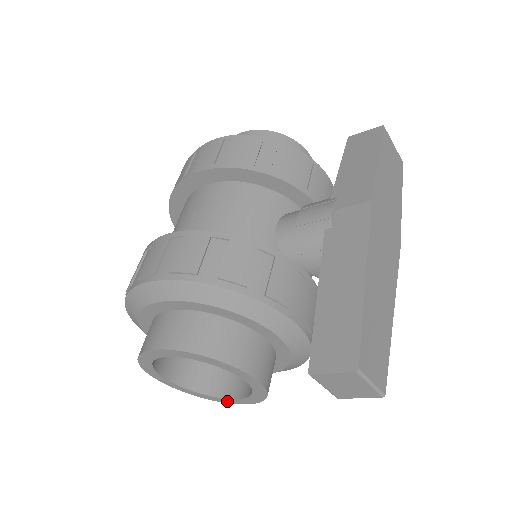
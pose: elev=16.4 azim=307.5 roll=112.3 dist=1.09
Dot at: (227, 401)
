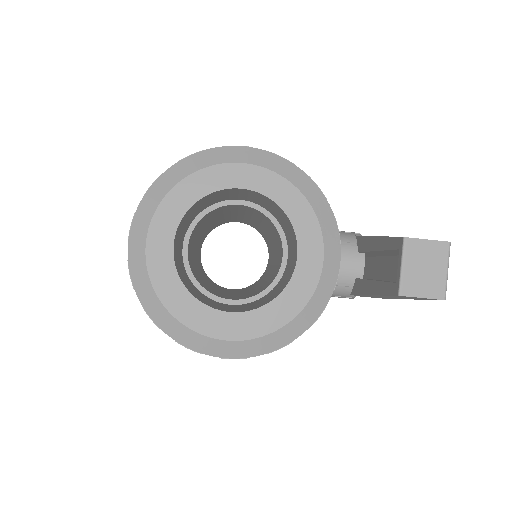
Dot at: (212, 319)
